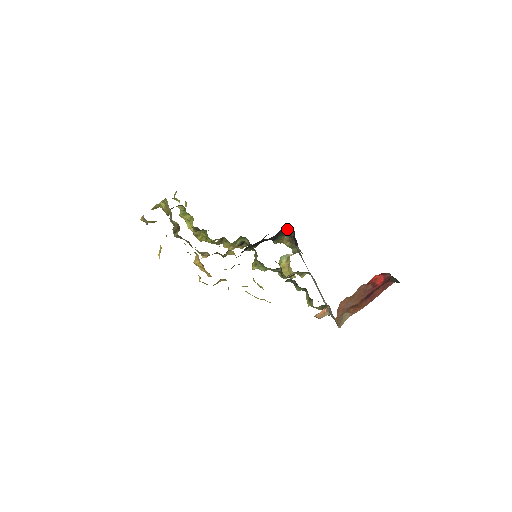
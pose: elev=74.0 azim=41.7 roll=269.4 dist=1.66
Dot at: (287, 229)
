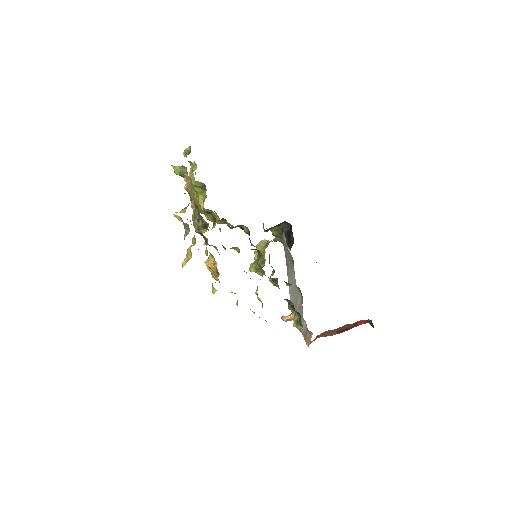
Dot at: (283, 223)
